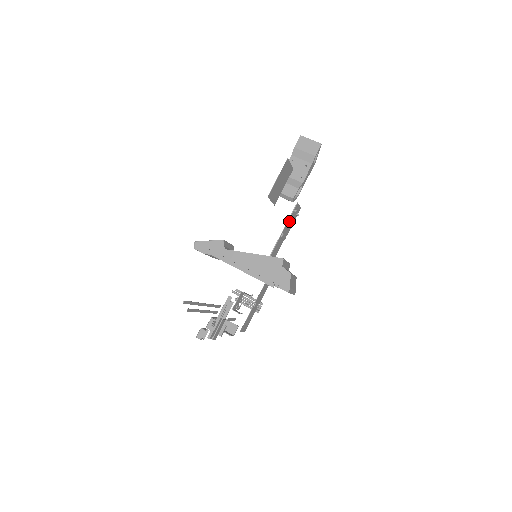
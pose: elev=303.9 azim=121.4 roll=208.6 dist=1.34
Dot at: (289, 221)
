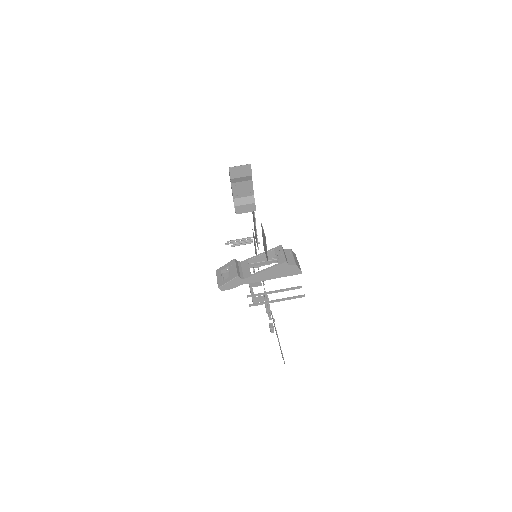
Dot at: (253, 211)
